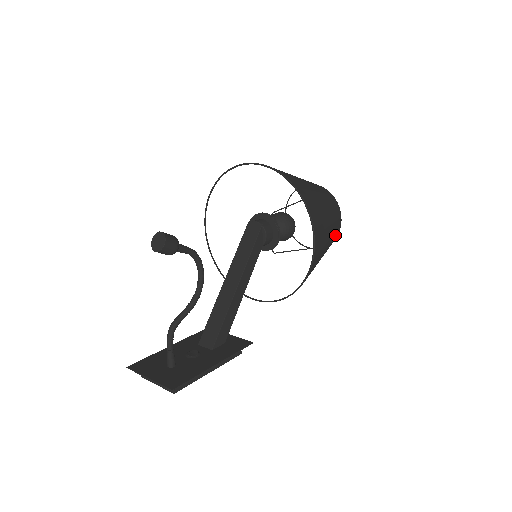
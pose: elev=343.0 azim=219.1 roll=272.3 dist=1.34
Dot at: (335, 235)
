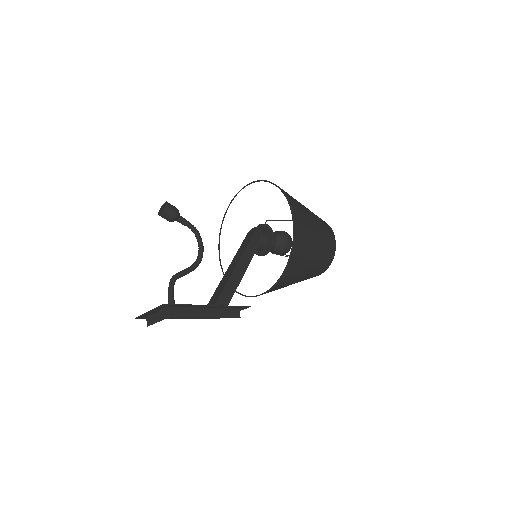
Dot at: (328, 244)
